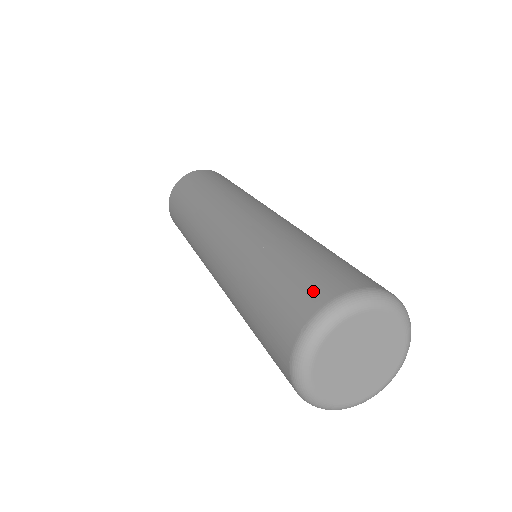
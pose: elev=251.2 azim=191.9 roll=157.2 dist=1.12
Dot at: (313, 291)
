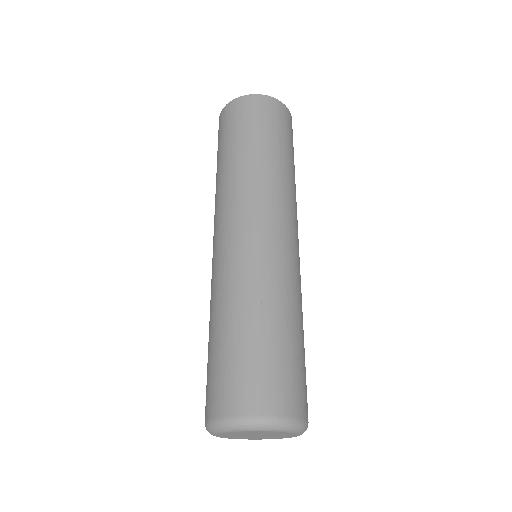
Dot at: (232, 395)
